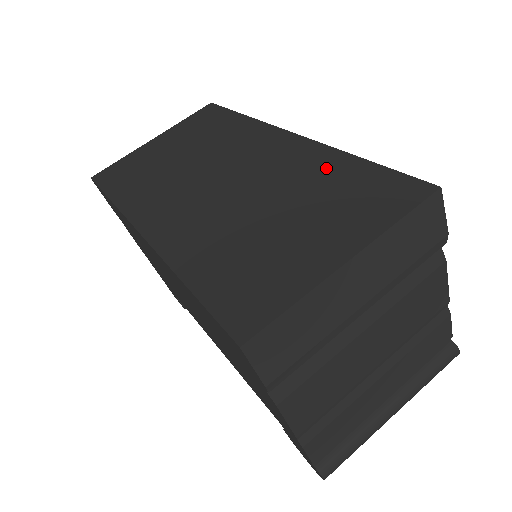
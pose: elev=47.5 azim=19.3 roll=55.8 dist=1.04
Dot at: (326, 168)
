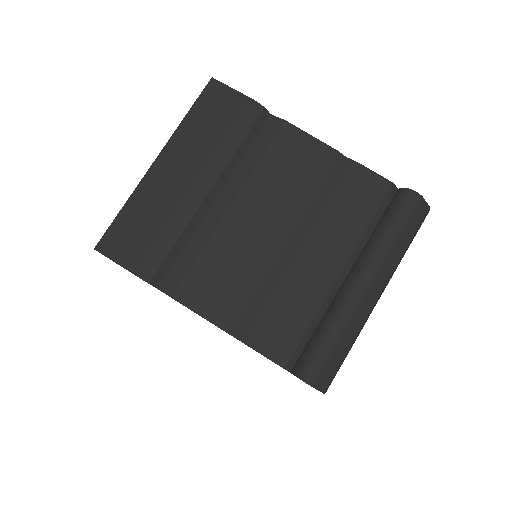
Dot at: occluded
